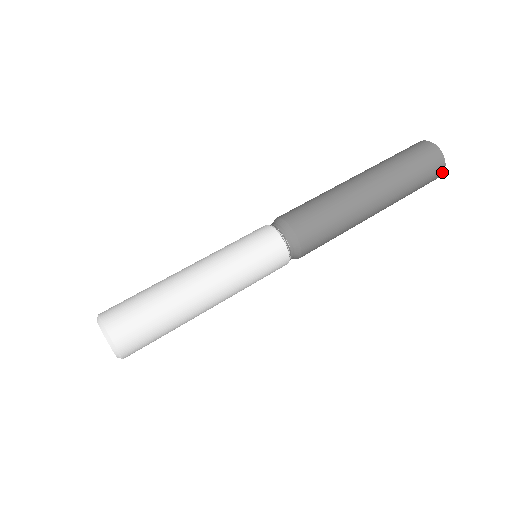
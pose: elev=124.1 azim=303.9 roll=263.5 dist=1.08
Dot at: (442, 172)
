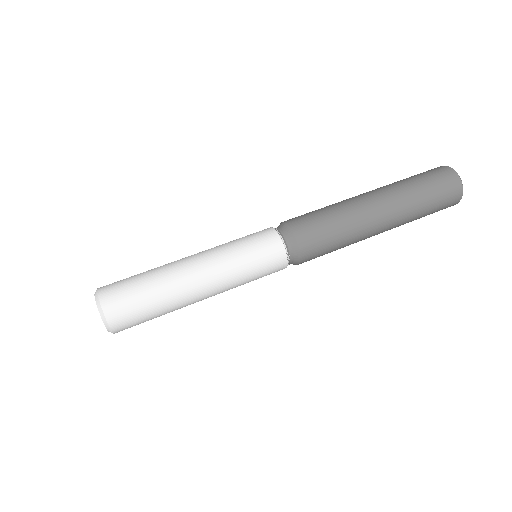
Dot at: (454, 204)
